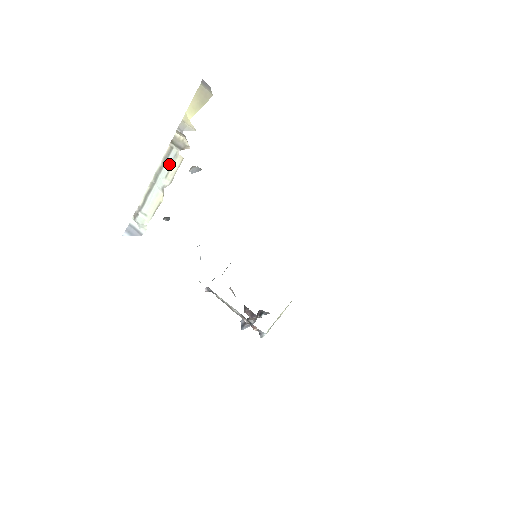
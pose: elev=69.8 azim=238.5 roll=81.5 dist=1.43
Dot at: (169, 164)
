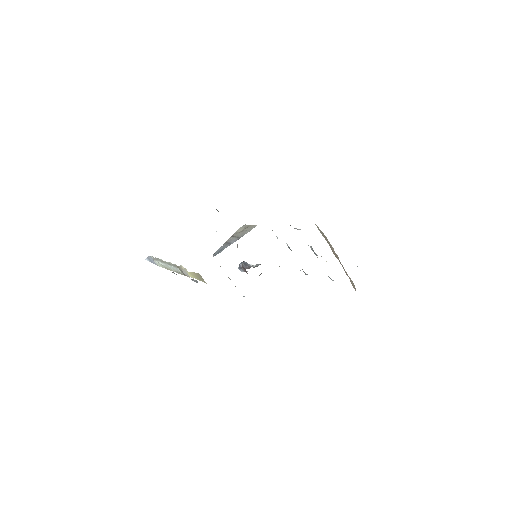
Dot at: (176, 269)
